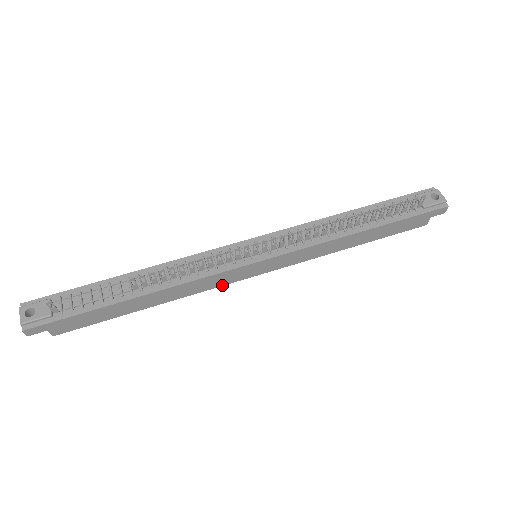
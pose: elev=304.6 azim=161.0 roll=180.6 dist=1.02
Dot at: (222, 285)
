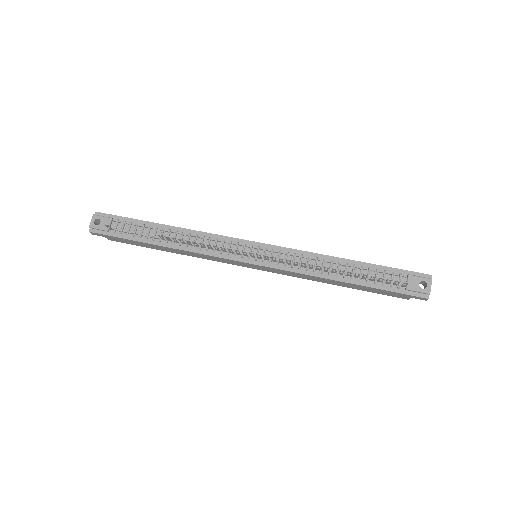
Dot at: (225, 262)
